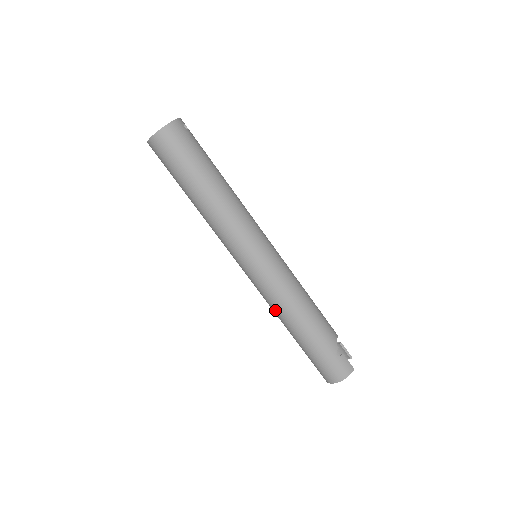
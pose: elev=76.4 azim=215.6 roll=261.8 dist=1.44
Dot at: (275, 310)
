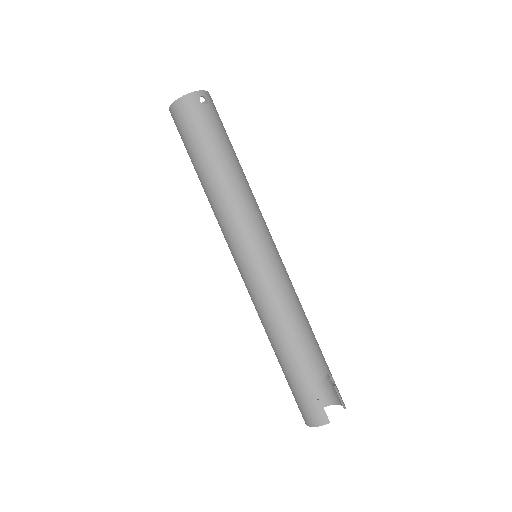
Dot at: occluded
